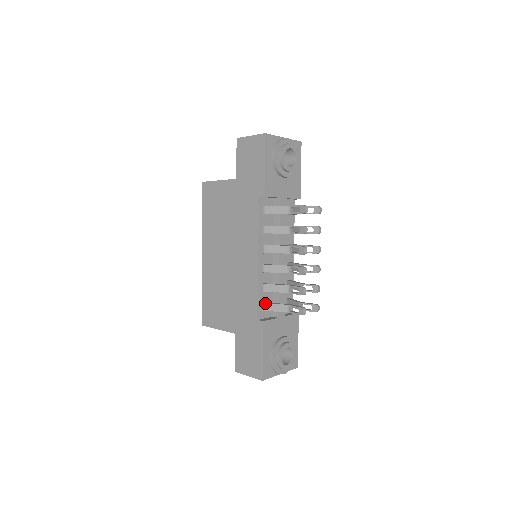
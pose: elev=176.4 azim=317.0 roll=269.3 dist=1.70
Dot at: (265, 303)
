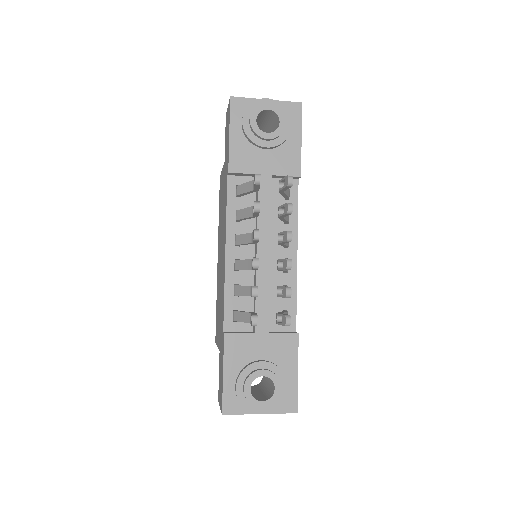
Dot at: (234, 311)
